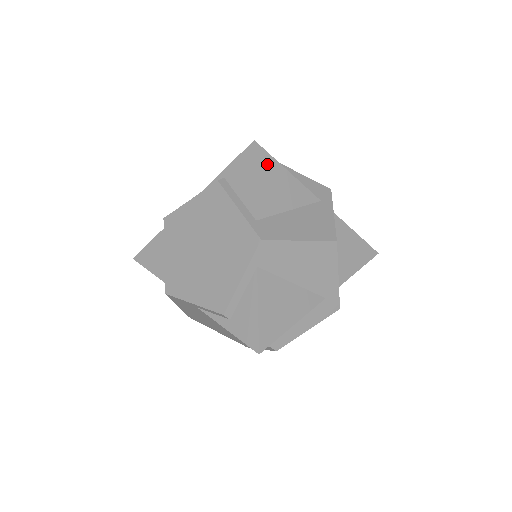
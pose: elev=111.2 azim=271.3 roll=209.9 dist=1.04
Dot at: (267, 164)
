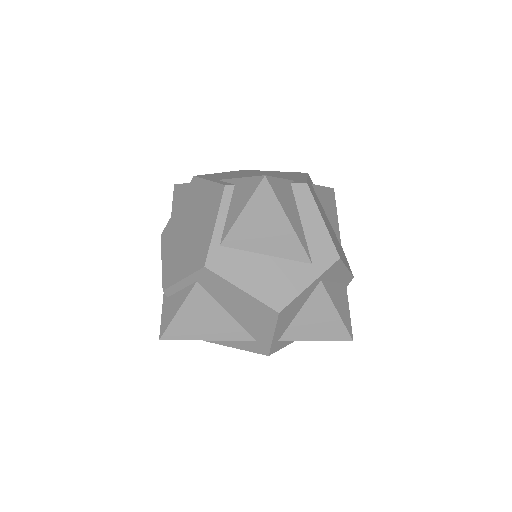
Dot at: (266, 203)
